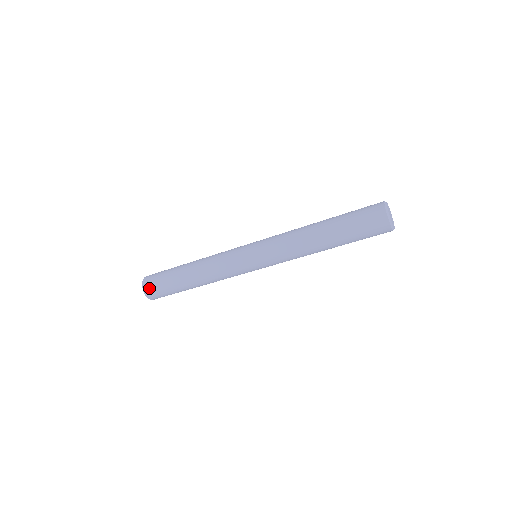
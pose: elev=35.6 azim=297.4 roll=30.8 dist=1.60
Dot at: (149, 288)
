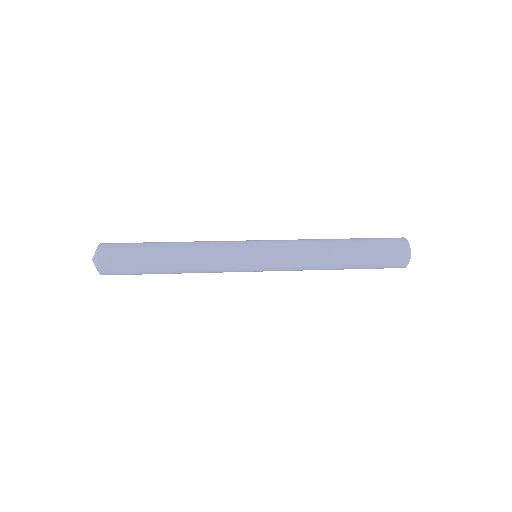
Dot at: occluded
